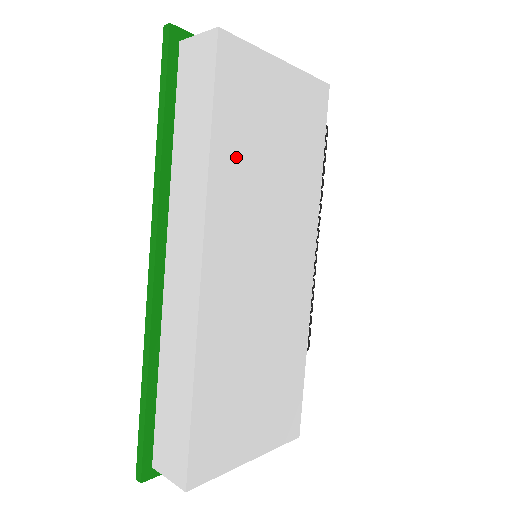
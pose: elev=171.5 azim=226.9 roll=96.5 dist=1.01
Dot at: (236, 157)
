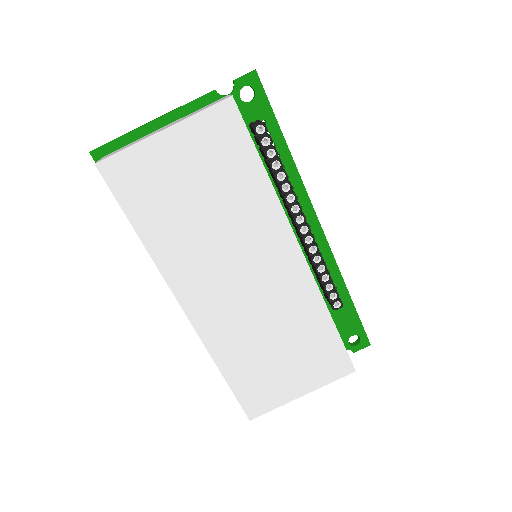
Dot at: (166, 231)
